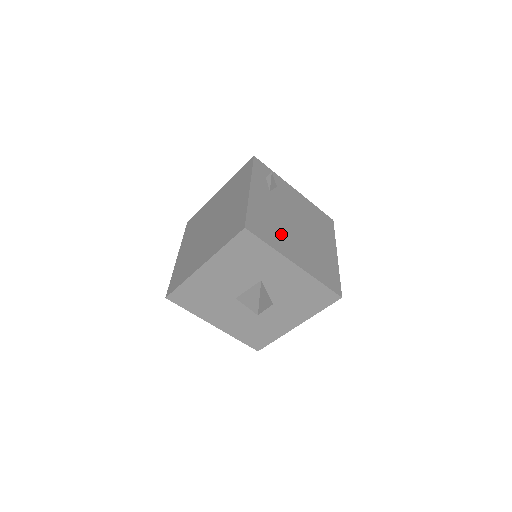
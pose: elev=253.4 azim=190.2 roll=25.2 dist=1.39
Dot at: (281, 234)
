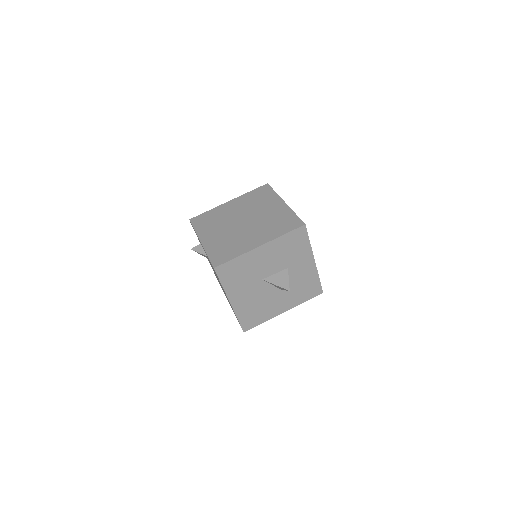
Dot at: occluded
